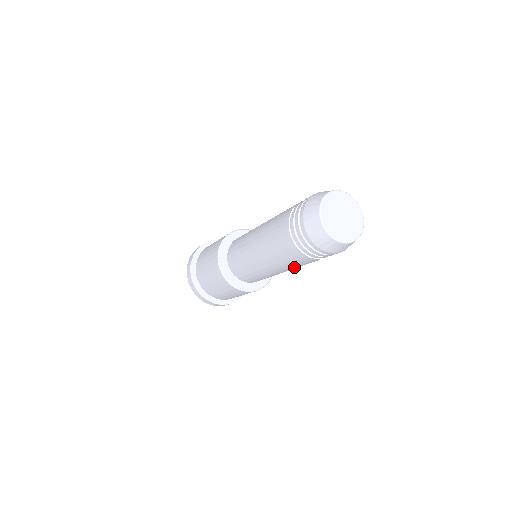
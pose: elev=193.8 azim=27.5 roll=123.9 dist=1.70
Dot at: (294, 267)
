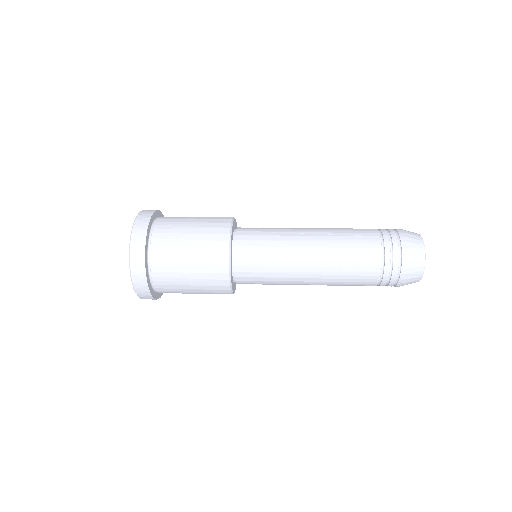
Dot at: occluded
